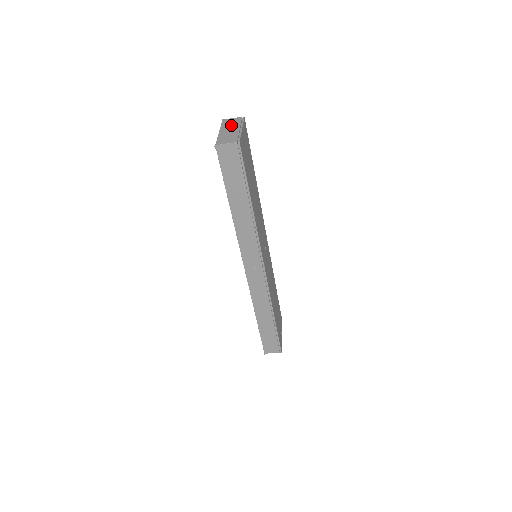
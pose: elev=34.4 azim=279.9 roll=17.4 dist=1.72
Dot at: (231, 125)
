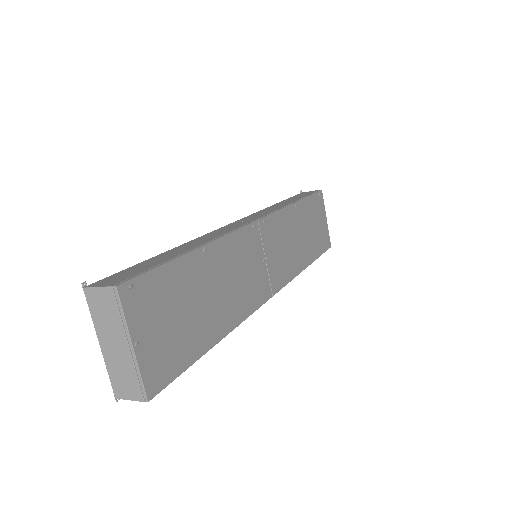
Dot at: (108, 324)
